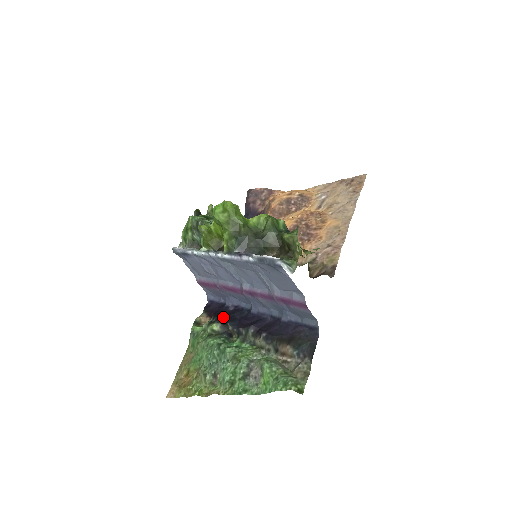
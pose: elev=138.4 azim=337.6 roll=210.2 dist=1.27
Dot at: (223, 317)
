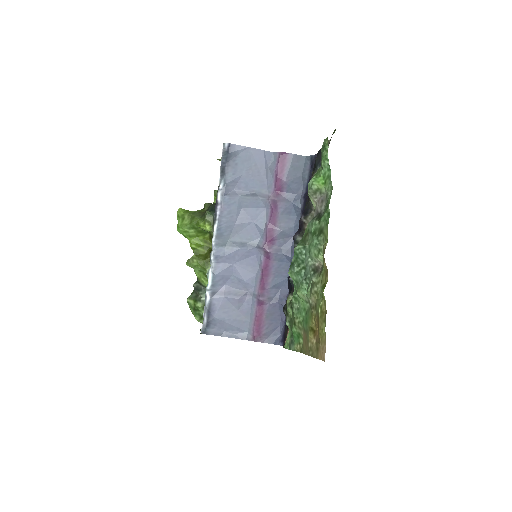
Dot at: occluded
